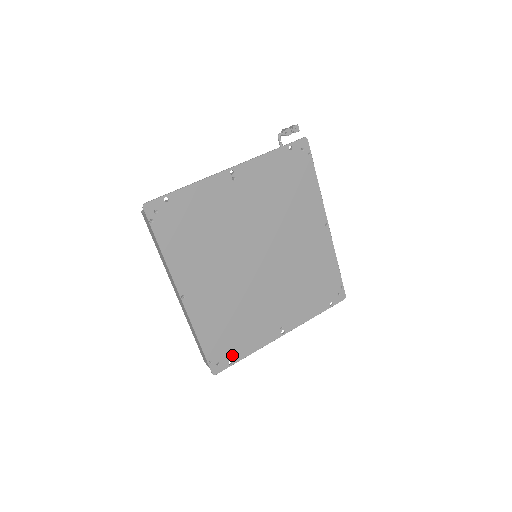
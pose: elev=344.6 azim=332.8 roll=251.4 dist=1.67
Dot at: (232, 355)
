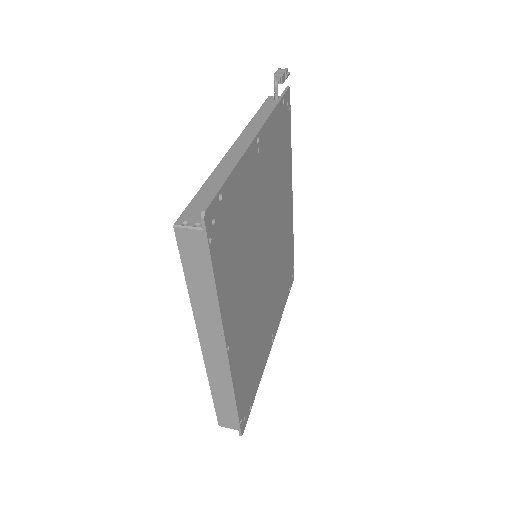
Dot at: (251, 398)
